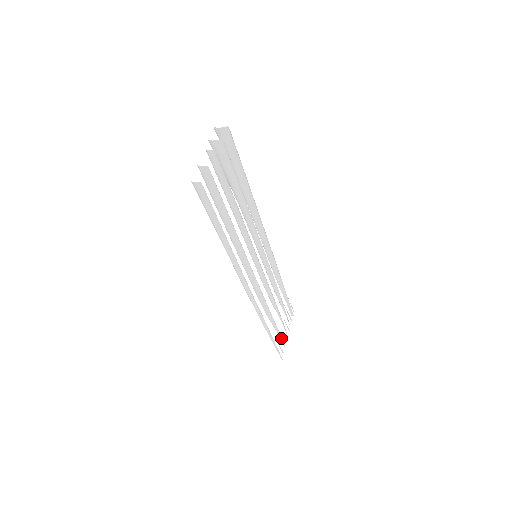
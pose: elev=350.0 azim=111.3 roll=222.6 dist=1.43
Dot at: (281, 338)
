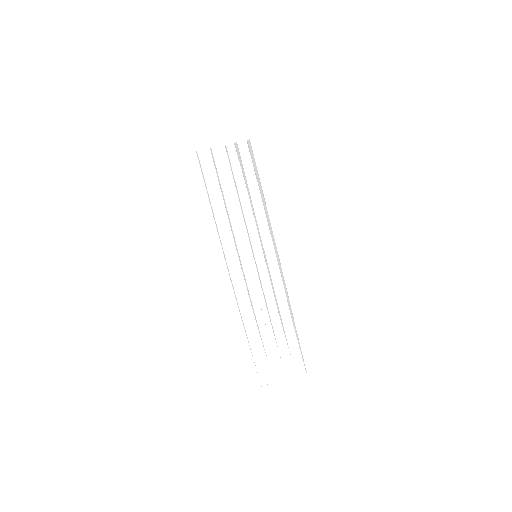
Dot at: occluded
